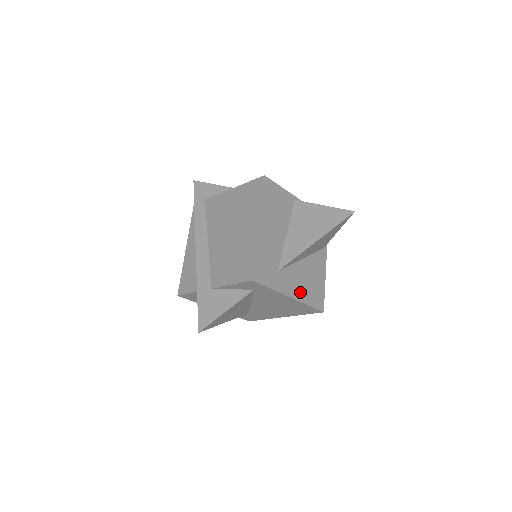
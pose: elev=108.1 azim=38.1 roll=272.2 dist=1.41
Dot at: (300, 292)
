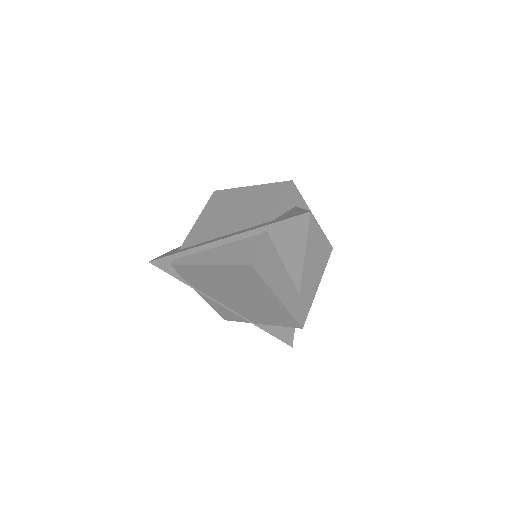
Dot at: occluded
